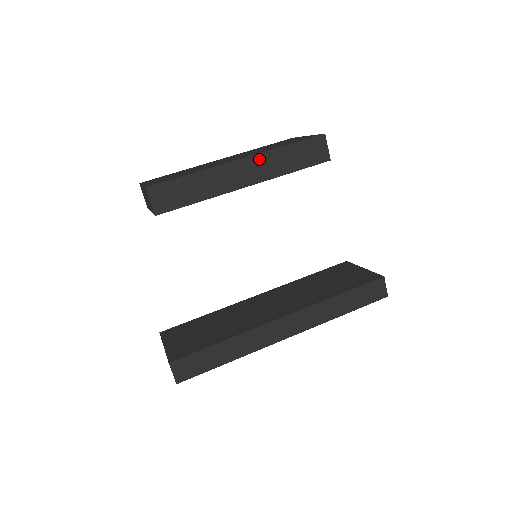
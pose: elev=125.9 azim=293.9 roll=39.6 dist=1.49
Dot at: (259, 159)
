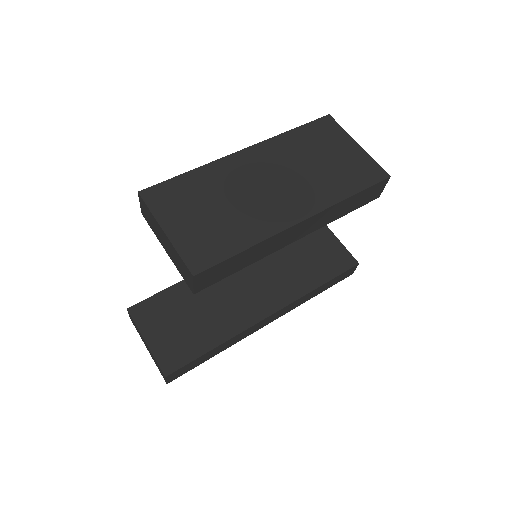
Dot at: (320, 215)
